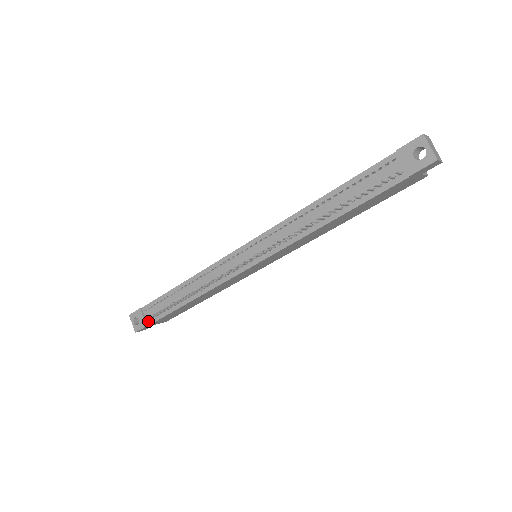
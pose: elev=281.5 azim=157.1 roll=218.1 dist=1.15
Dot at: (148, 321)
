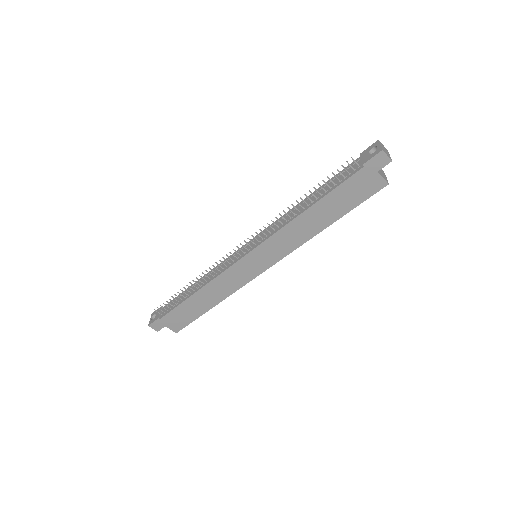
Dot at: (161, 315)
